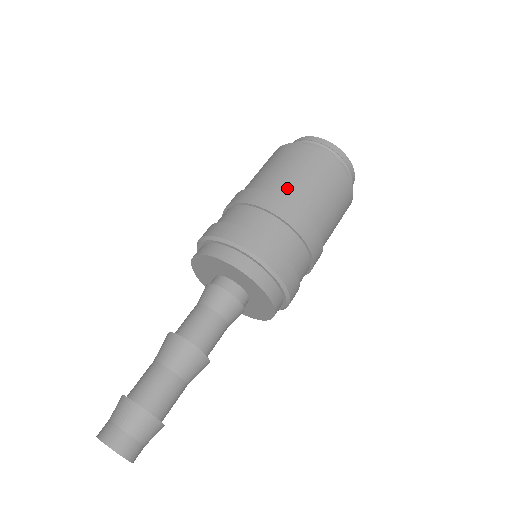
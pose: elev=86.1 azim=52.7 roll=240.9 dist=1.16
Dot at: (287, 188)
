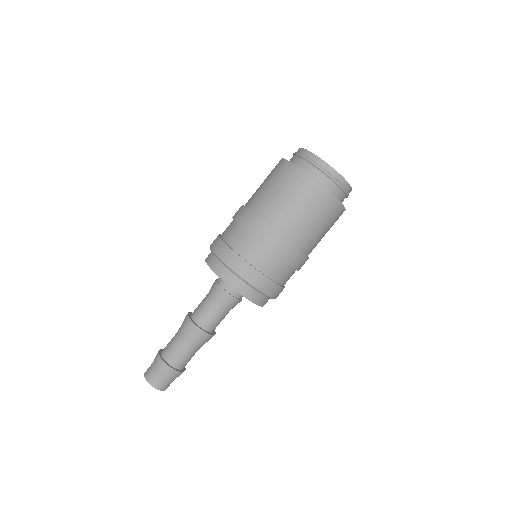
Dot at: (265, 208)
